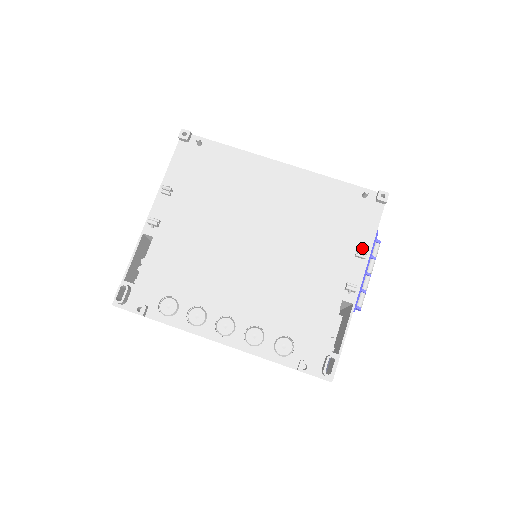
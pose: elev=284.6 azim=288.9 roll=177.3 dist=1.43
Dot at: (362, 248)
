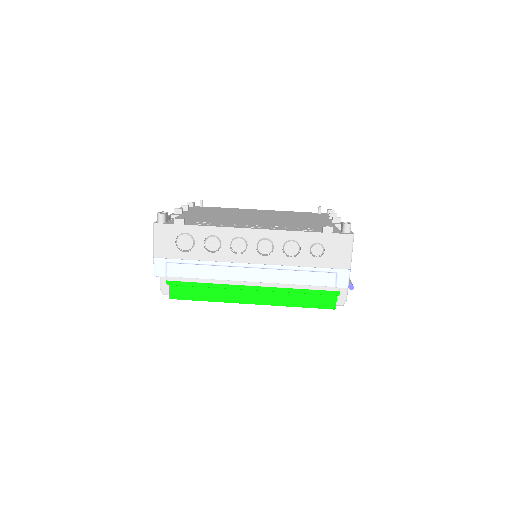
Dot at: occluded
